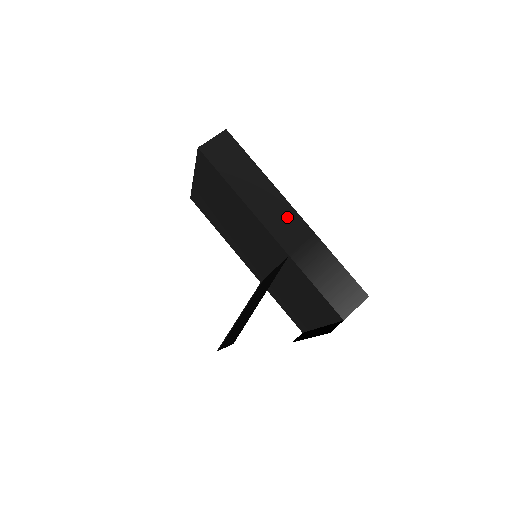
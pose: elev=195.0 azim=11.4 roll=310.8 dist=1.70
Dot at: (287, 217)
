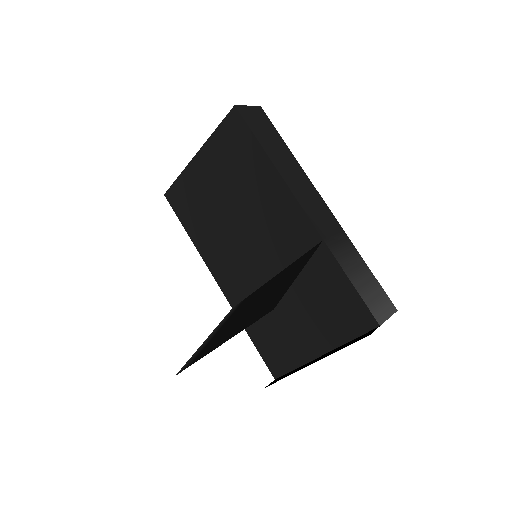
Dot at: (318, 204)
